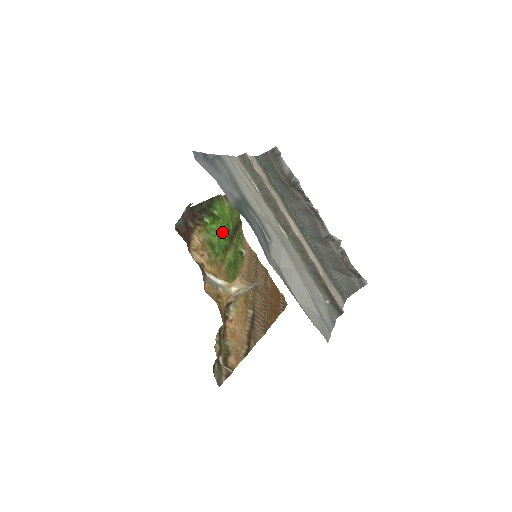
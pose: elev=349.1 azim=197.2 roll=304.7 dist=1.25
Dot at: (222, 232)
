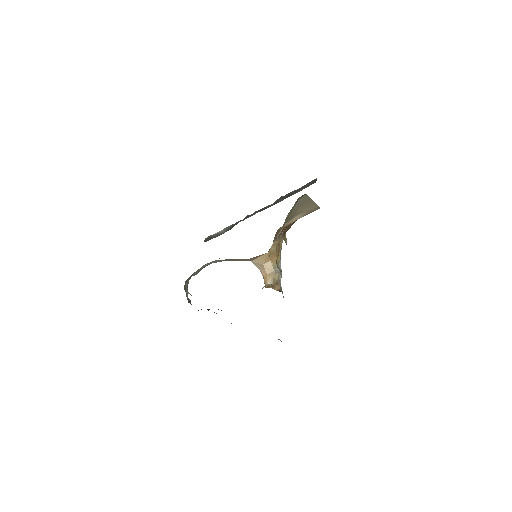
Dot at: occluded
